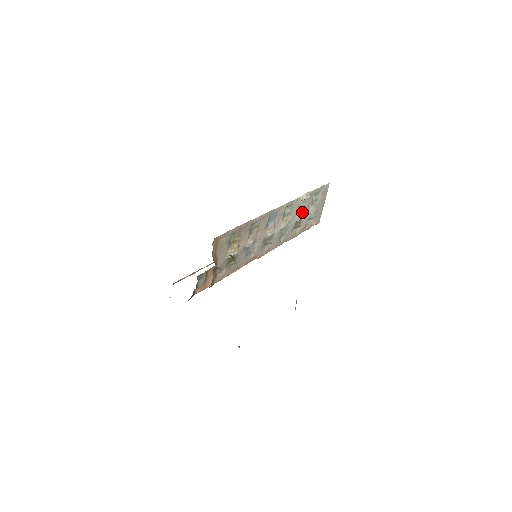
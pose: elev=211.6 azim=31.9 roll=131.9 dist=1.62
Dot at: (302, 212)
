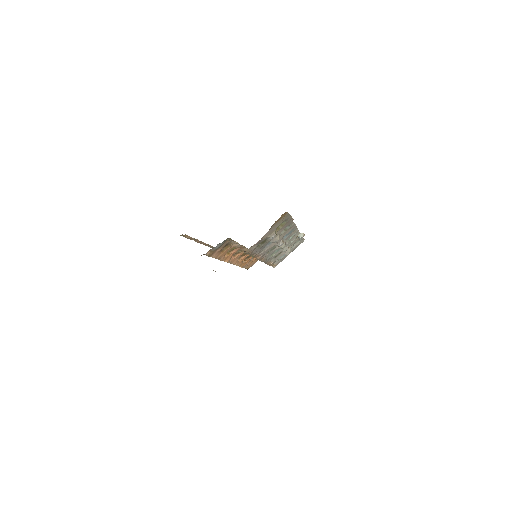
Dot at: occluded
